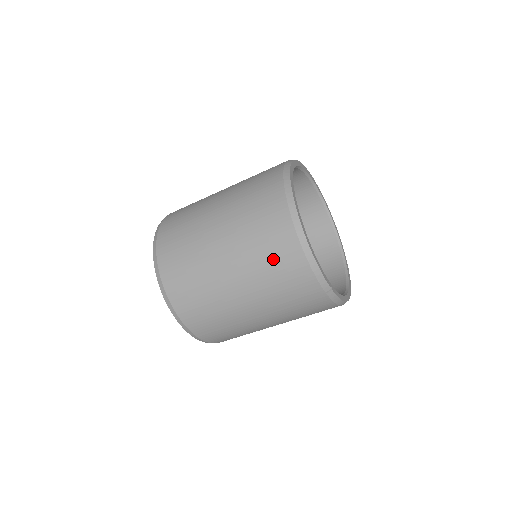
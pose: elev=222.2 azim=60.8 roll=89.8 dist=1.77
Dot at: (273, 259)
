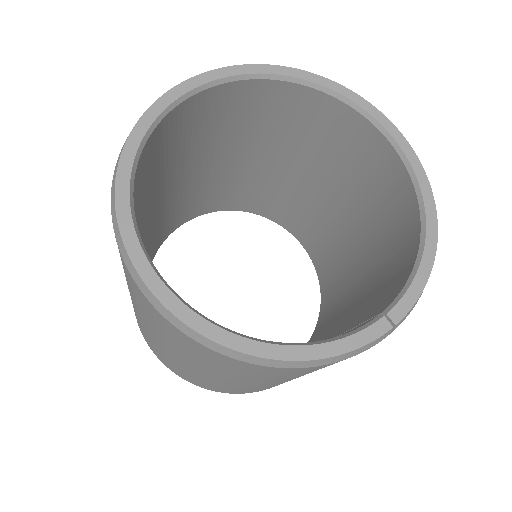
Dot at: (272, 376)
